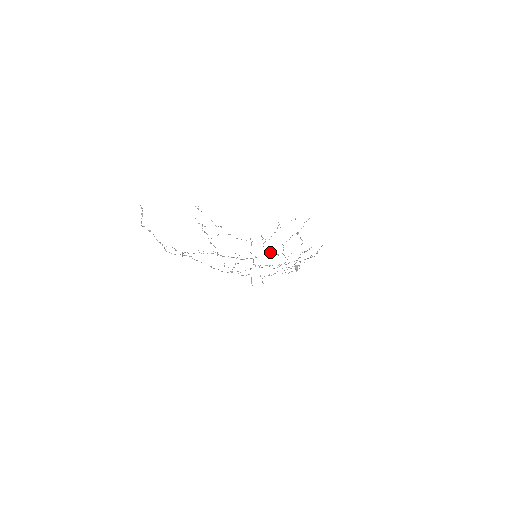
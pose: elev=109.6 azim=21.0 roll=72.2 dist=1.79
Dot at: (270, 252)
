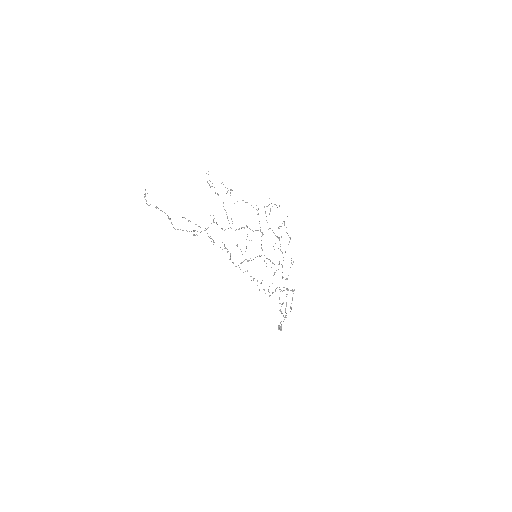
Dot at: occluded
